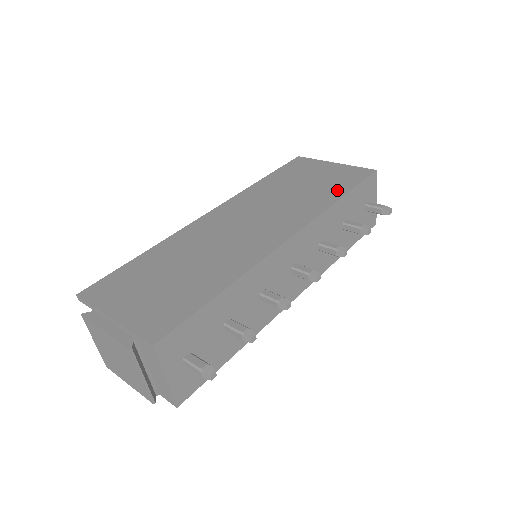
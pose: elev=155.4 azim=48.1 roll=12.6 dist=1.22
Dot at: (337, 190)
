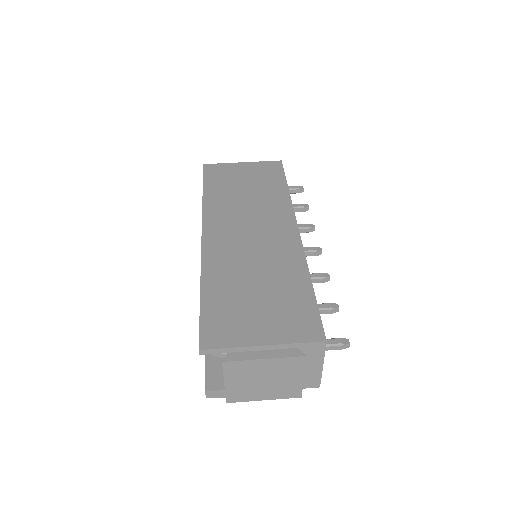
Dot at: (277, 183)
